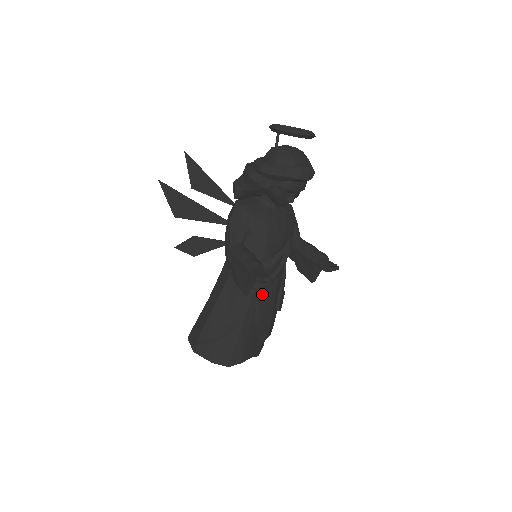
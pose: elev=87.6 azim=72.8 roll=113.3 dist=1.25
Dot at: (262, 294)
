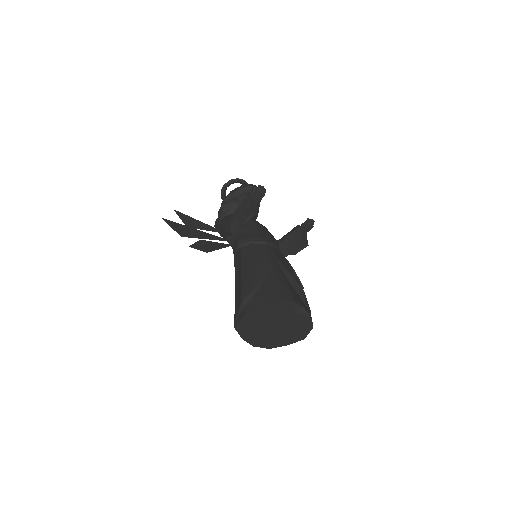
Dot at: (274, 252)
